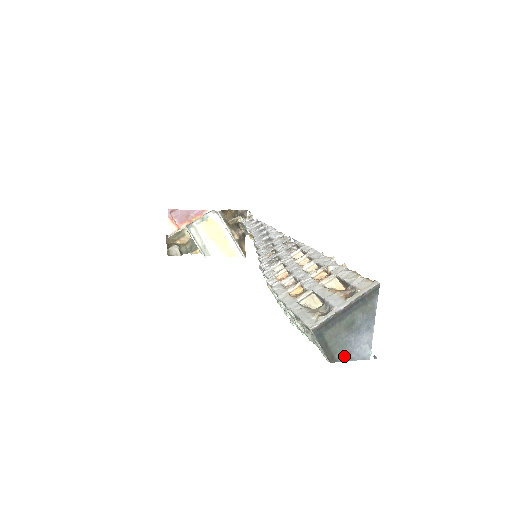
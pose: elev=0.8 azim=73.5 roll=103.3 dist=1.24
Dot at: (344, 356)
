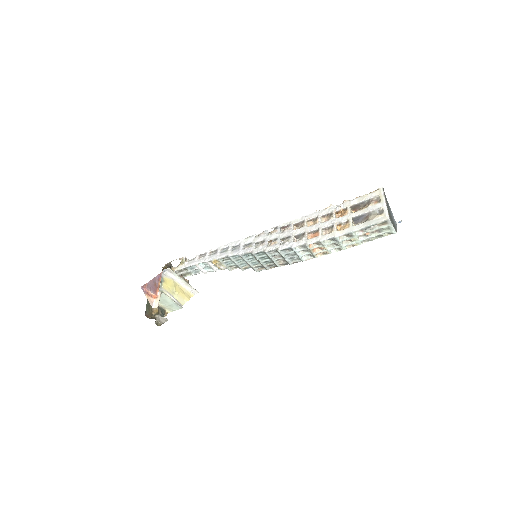
Dot at: (396, 228)
